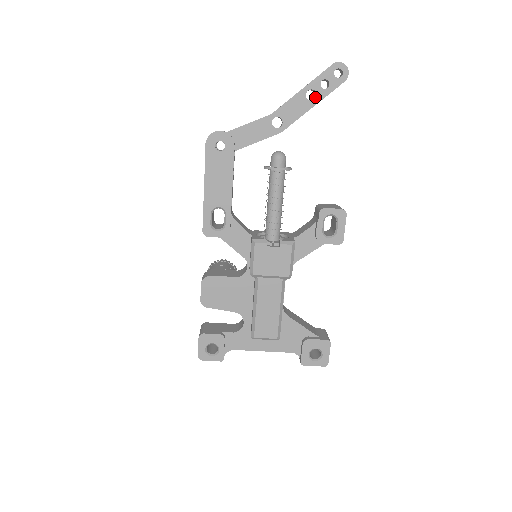
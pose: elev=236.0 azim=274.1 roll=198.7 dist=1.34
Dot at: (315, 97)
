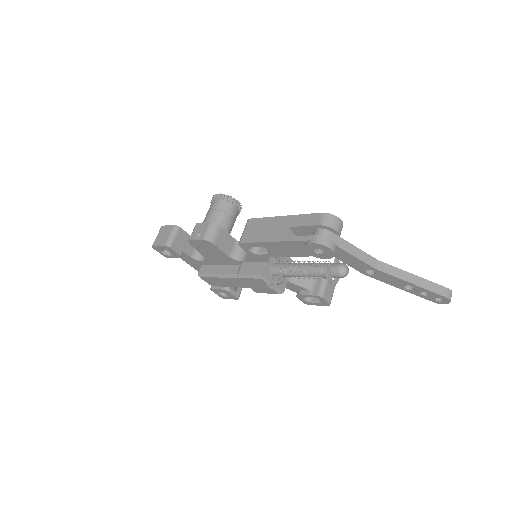
Dot at: (411, 286)
